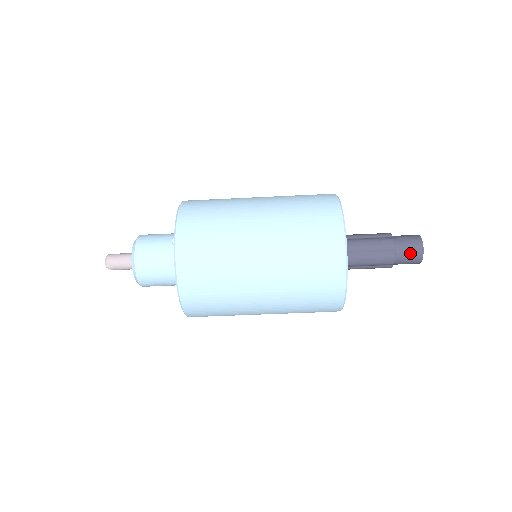
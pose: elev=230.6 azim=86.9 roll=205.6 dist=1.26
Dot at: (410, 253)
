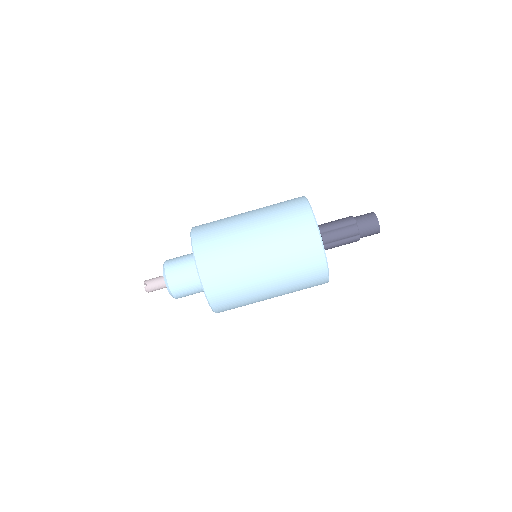
Dot at: (364, 215)
